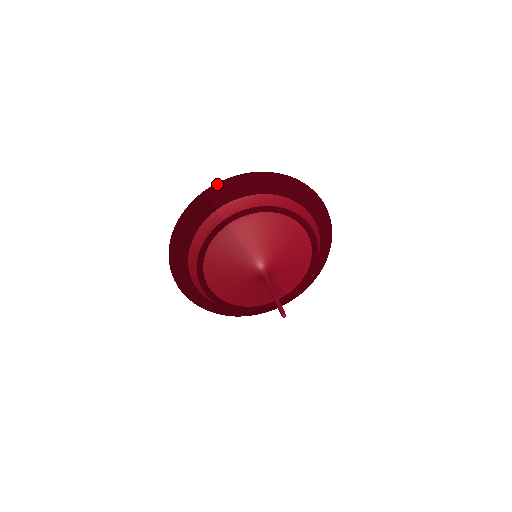
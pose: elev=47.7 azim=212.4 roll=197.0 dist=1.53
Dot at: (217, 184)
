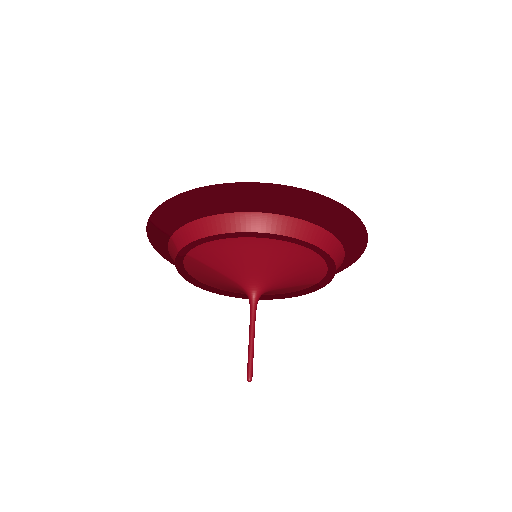
Dot at: (155, 211)
